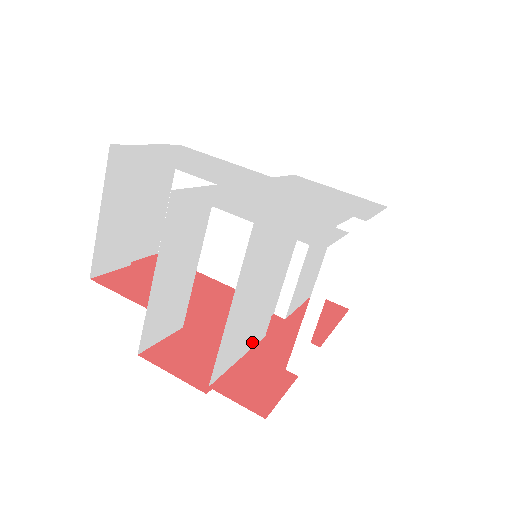
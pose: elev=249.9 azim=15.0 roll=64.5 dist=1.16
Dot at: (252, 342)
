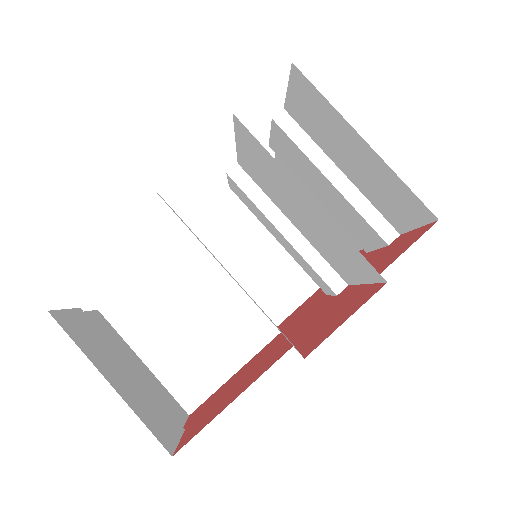
Dot at: (345, 271)
